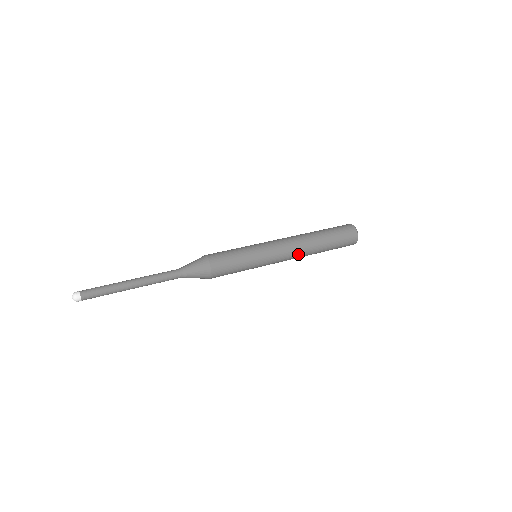
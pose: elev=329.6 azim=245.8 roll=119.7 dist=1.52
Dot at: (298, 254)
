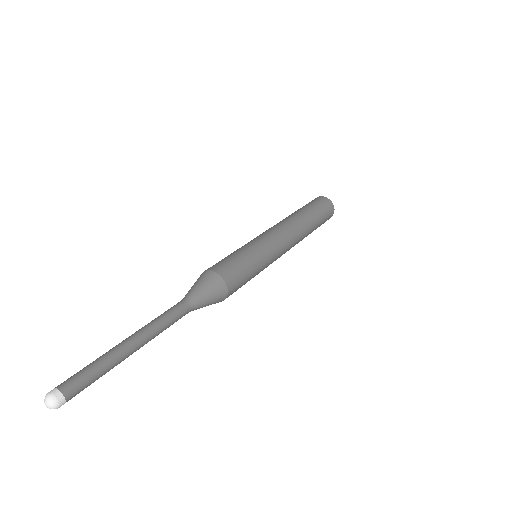
Dot at: (296, 239)
